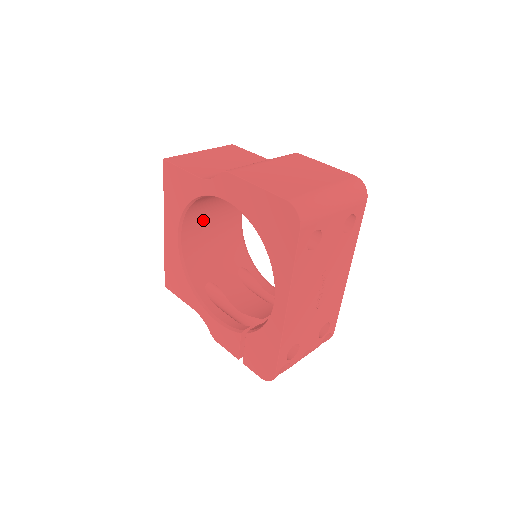
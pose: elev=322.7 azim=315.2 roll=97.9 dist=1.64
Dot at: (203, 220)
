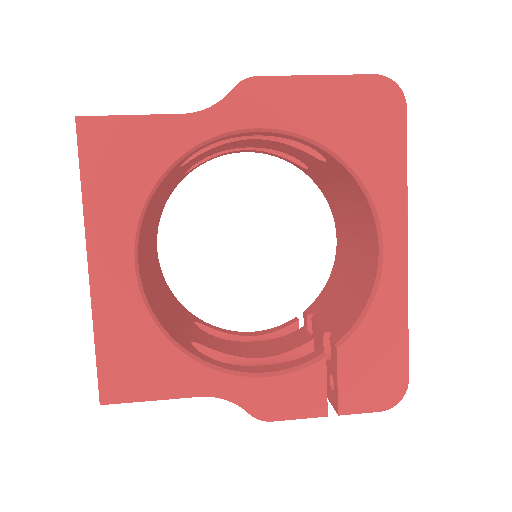
Dot at: (145, 238)
